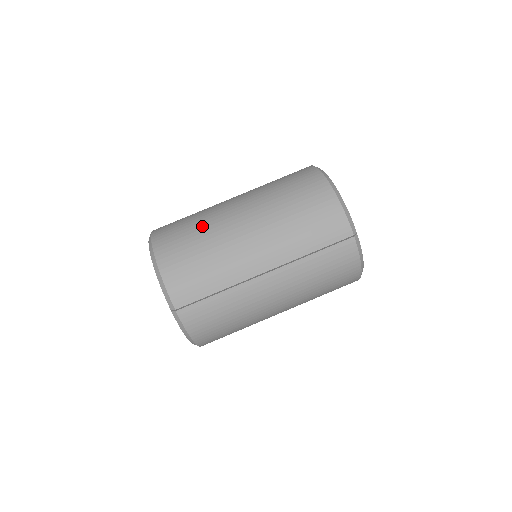
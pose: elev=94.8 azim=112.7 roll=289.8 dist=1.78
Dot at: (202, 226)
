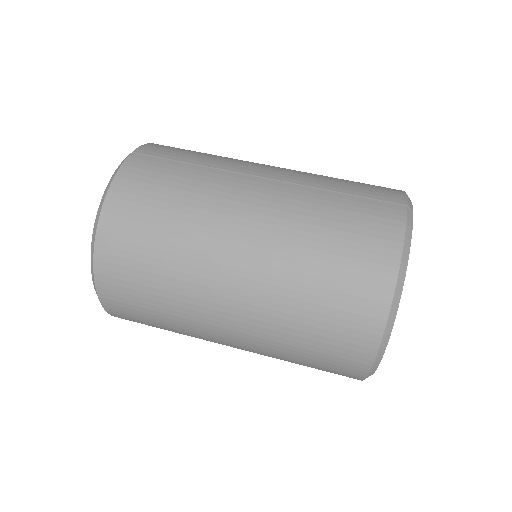
Dot at: occluded
